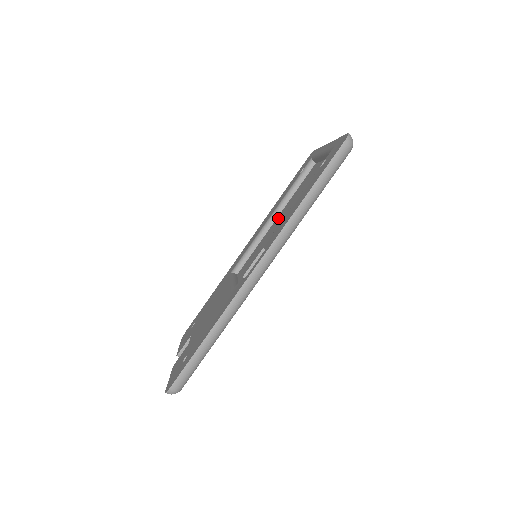
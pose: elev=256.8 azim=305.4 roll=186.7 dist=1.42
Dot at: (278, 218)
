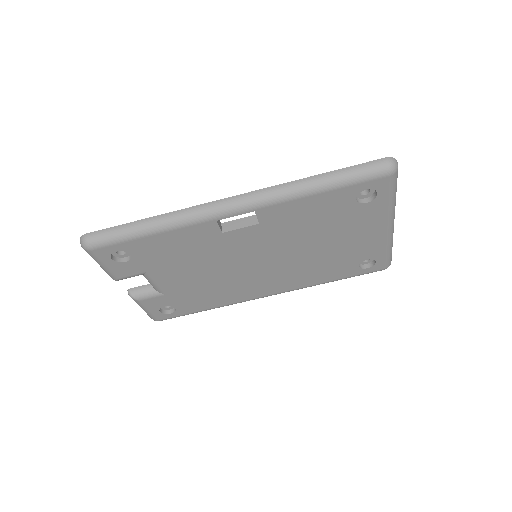
Dot at: occluded
